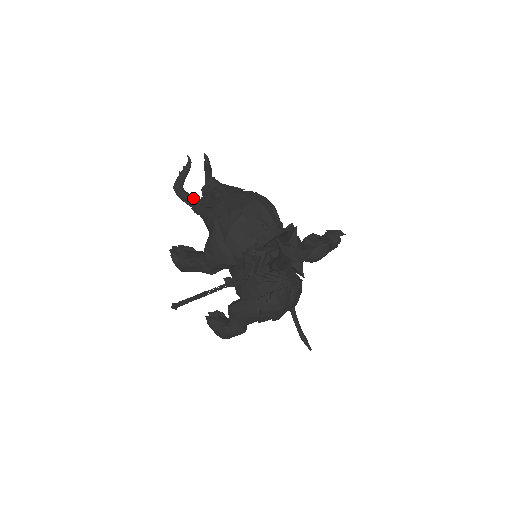
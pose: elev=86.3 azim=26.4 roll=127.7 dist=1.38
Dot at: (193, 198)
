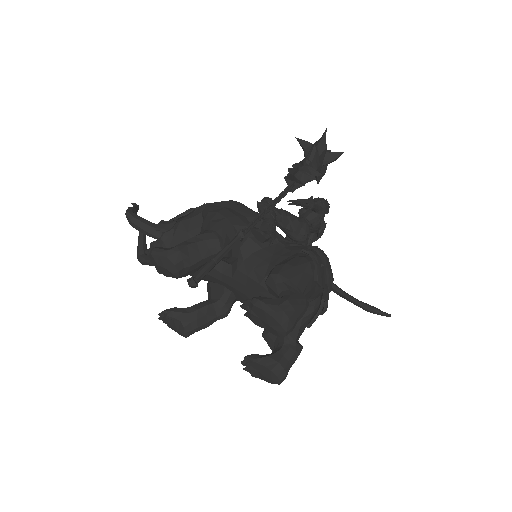
Dot at: (154, 223)
